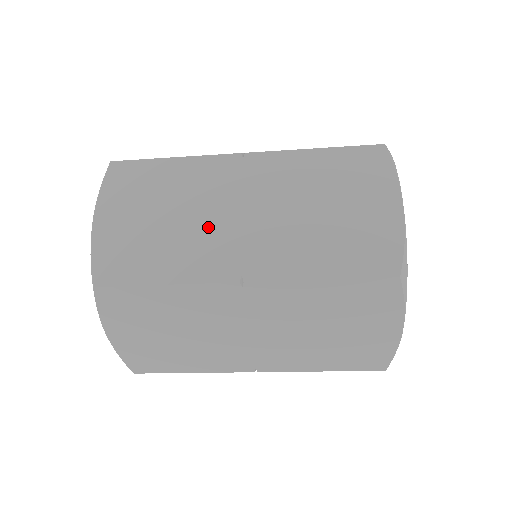
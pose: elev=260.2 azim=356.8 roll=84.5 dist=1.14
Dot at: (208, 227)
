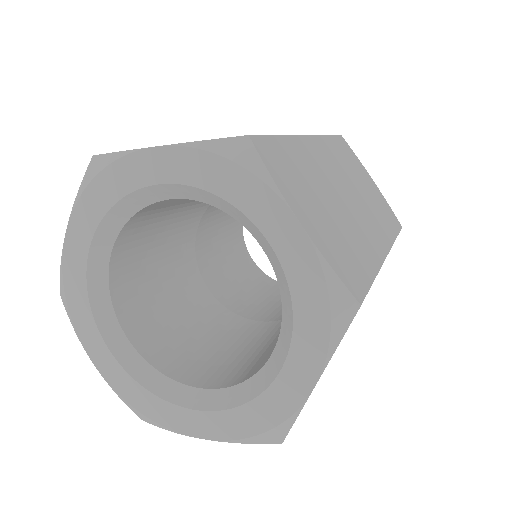
Dot at: occluded
